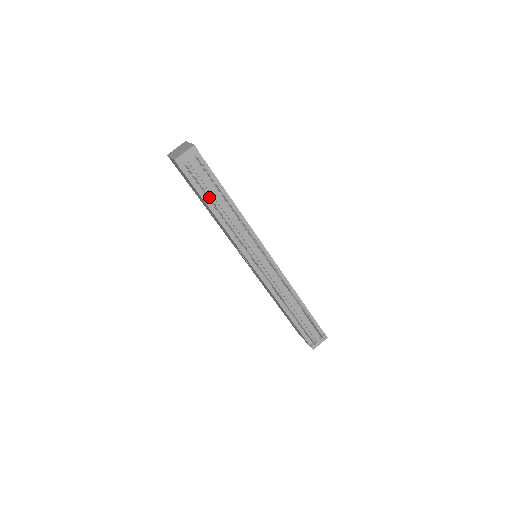
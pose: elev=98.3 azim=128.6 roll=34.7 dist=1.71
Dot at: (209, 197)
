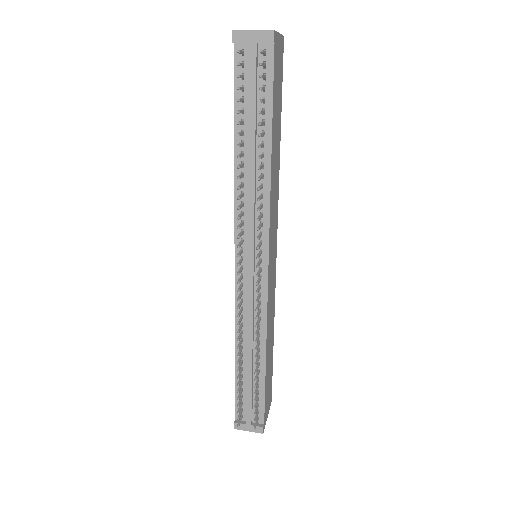
Dot at: (242, 120)
